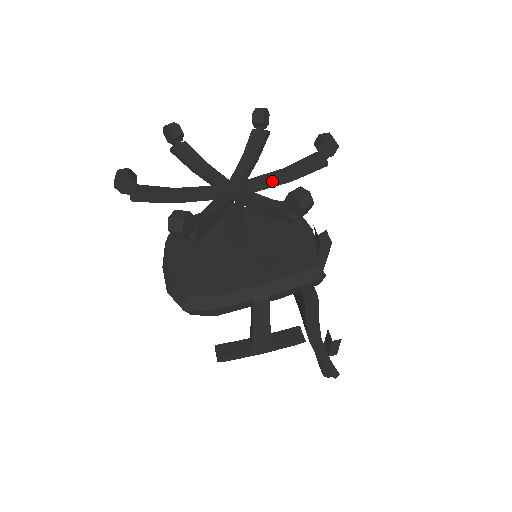
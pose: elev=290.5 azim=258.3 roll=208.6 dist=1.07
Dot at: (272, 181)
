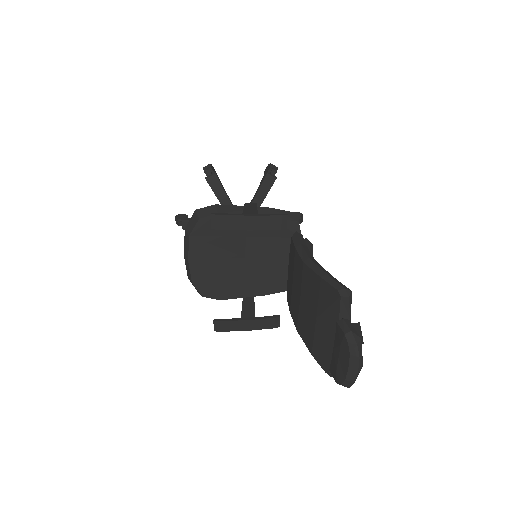
Dot at: occluded
